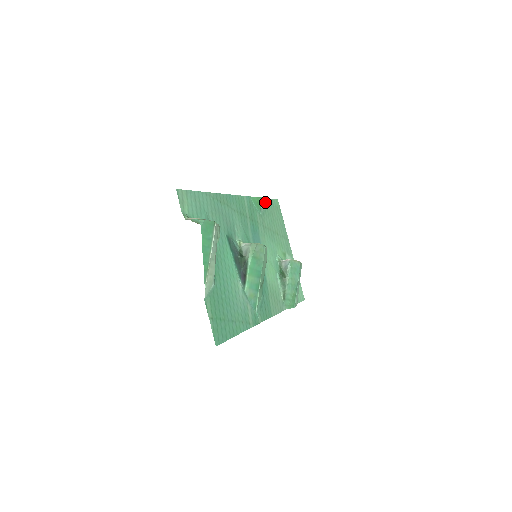
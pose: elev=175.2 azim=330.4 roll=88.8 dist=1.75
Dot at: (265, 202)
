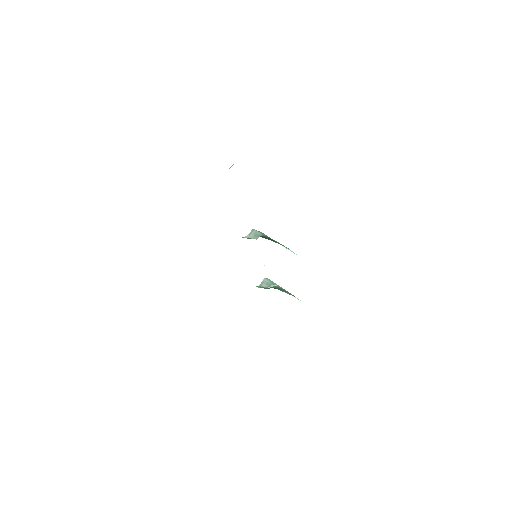
Dot at: occluded
